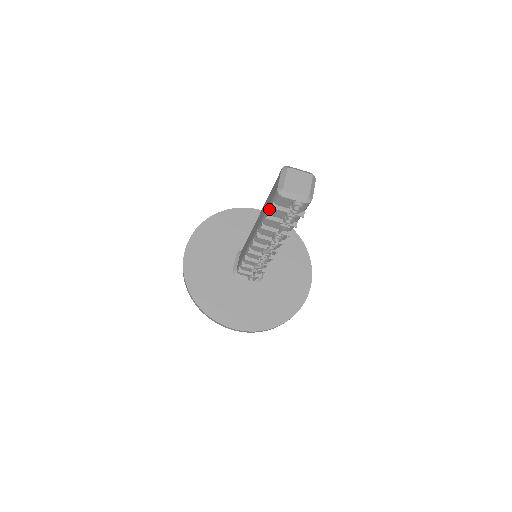
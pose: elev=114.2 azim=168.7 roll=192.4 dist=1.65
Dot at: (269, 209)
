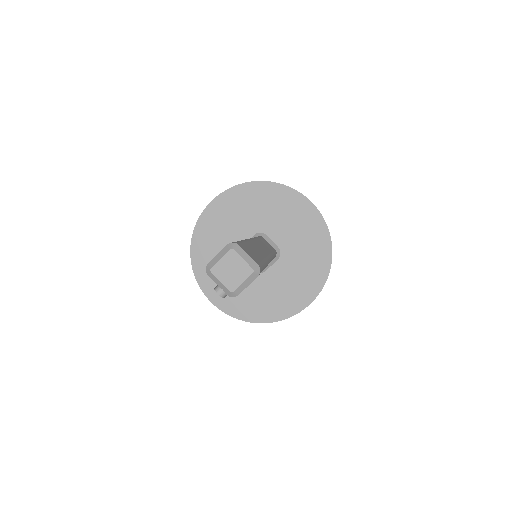
Dot at: occluded
